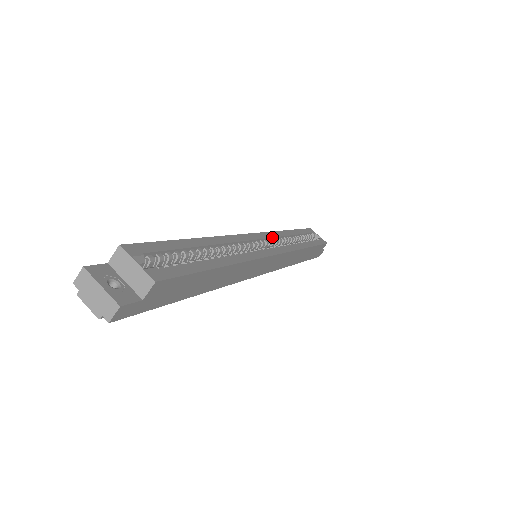
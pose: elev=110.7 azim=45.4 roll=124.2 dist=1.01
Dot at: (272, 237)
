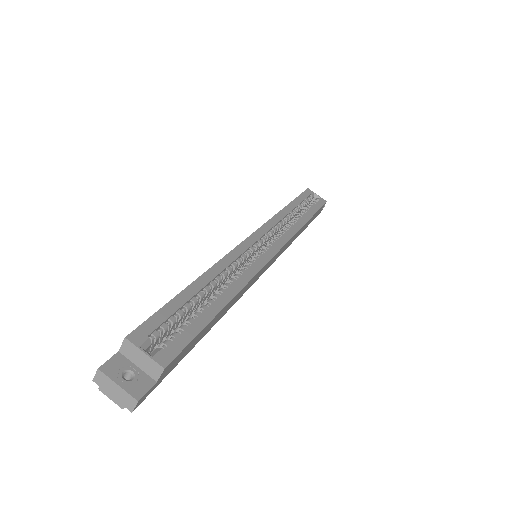
Dot at: (269, 229)
